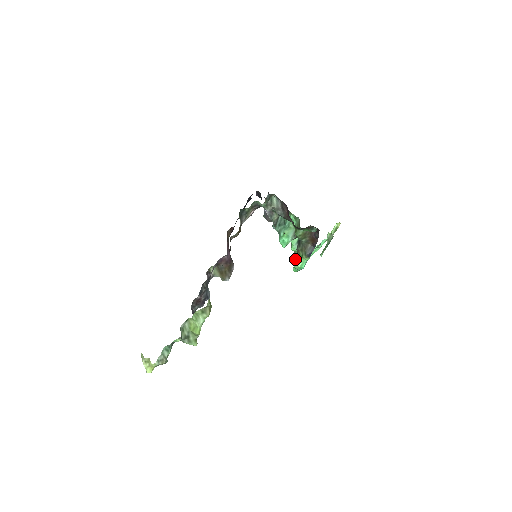
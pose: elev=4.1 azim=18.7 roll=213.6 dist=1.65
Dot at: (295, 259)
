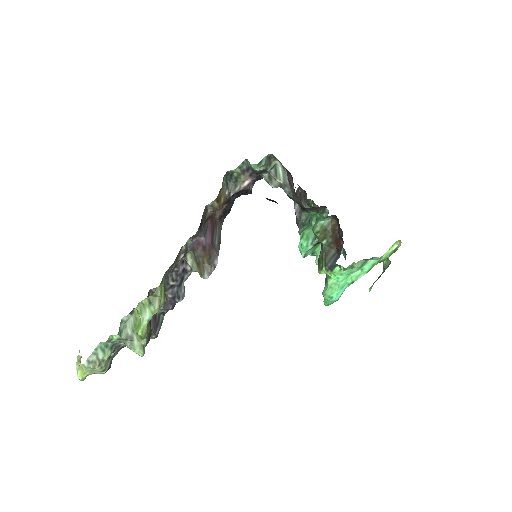
Dot at: (325, 283)
